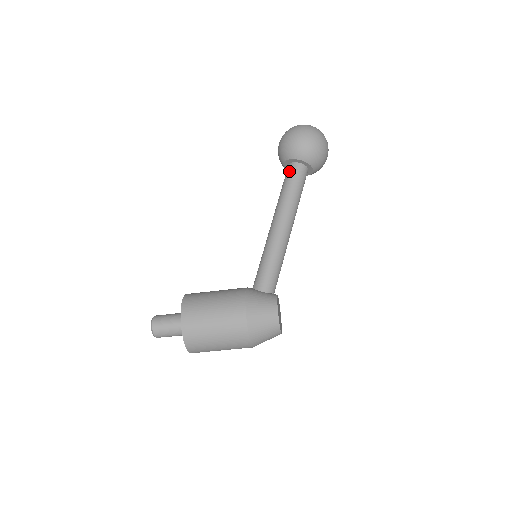
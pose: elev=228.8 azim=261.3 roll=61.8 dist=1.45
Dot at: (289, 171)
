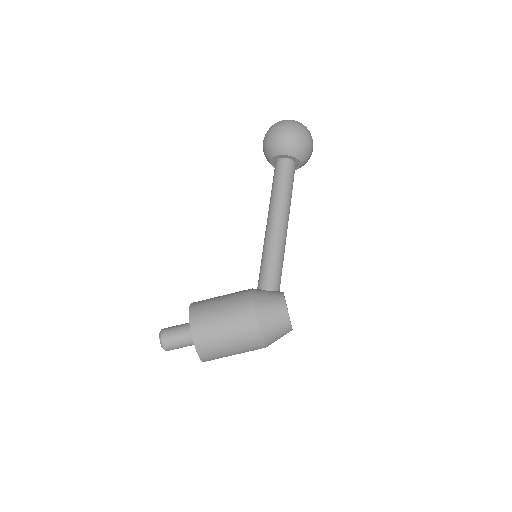
Dot at: (277, 167)
